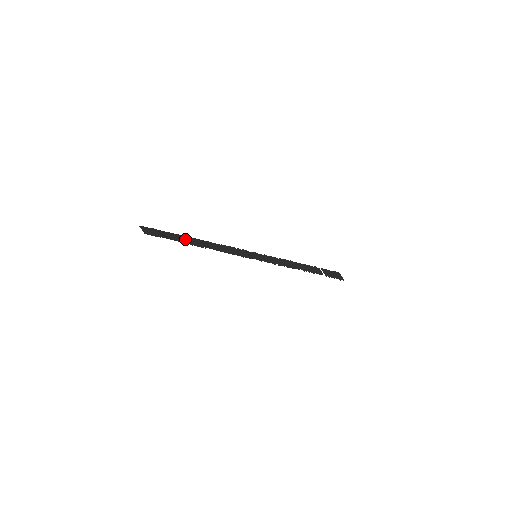
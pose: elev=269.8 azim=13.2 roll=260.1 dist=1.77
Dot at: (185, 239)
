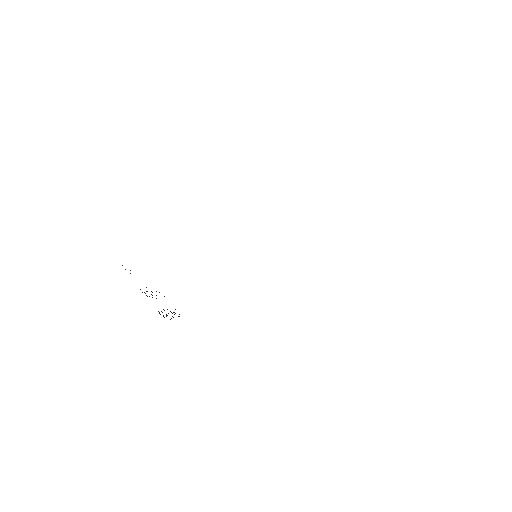
Dot at: occluded
